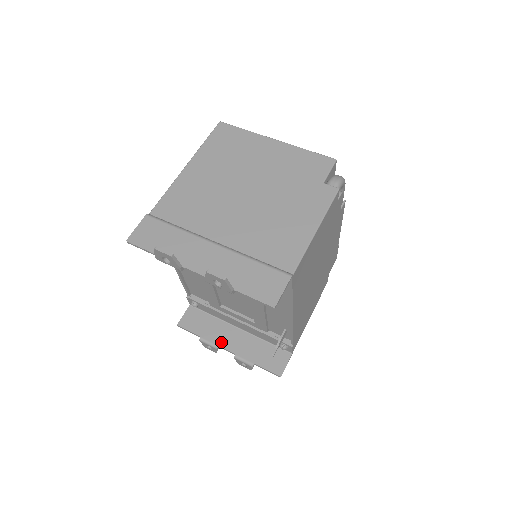
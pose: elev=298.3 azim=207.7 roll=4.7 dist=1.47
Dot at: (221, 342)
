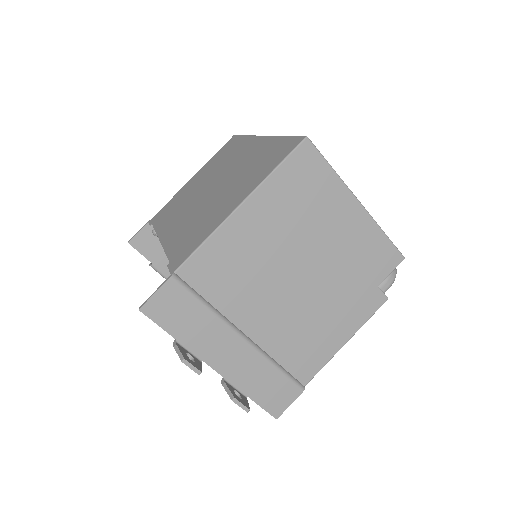
Dot at: occluded
